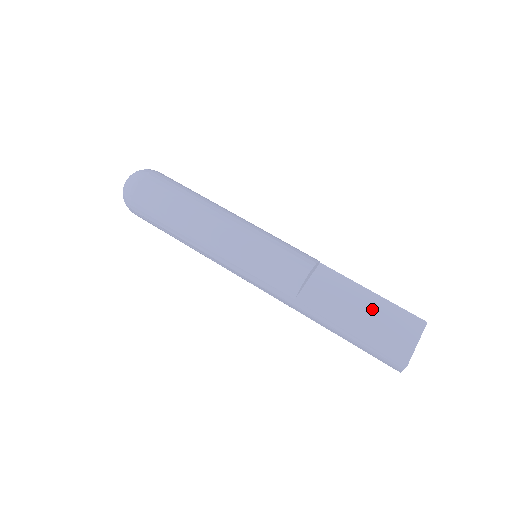
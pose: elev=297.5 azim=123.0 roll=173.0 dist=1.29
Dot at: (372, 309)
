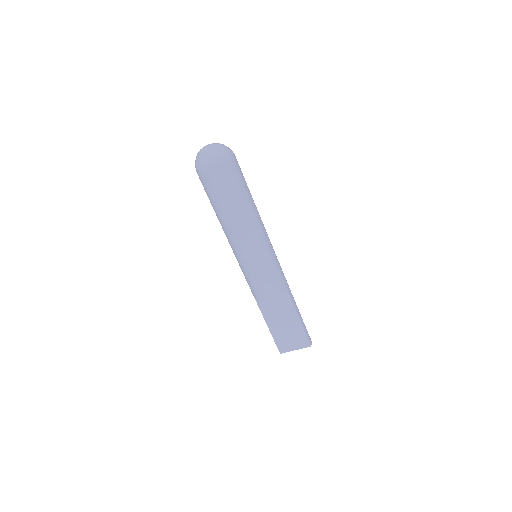
Dot at: (290, 325)
